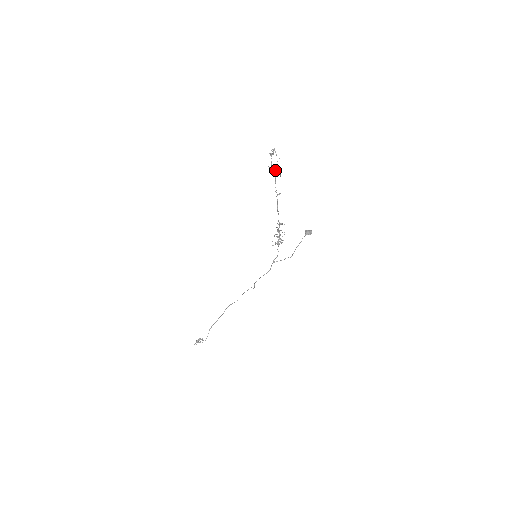
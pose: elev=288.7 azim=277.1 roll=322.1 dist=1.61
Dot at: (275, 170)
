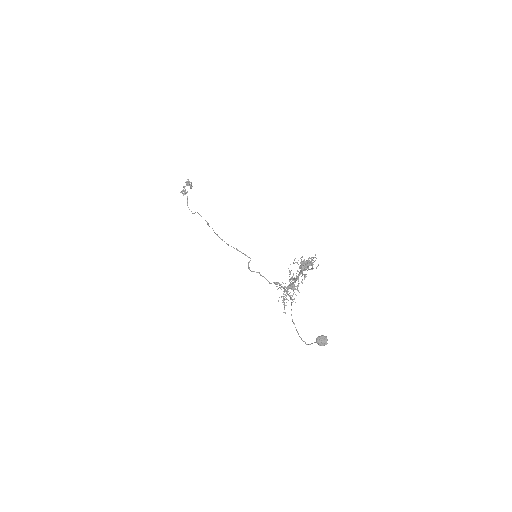
Dot at: occluded
